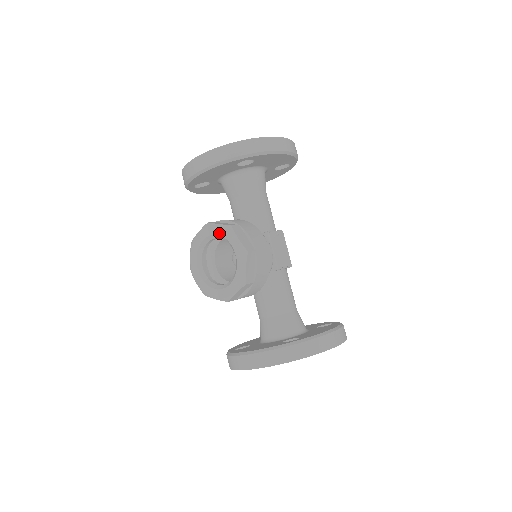
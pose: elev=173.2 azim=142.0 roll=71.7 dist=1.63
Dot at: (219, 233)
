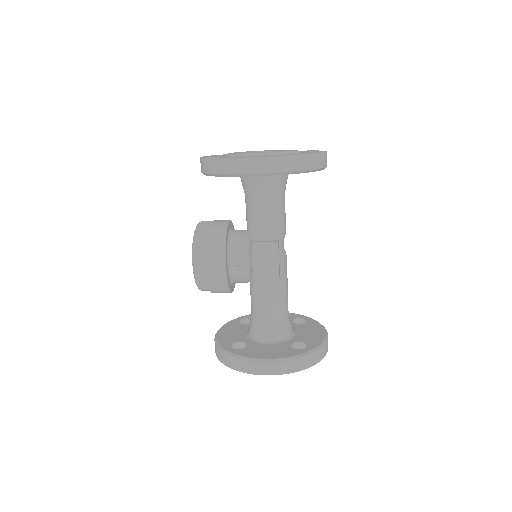
Dot at: occluded
